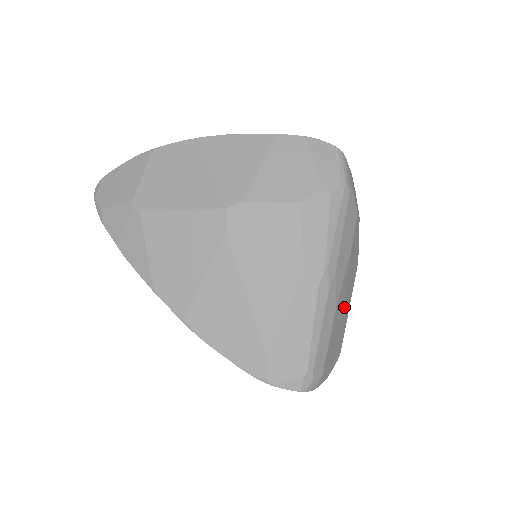
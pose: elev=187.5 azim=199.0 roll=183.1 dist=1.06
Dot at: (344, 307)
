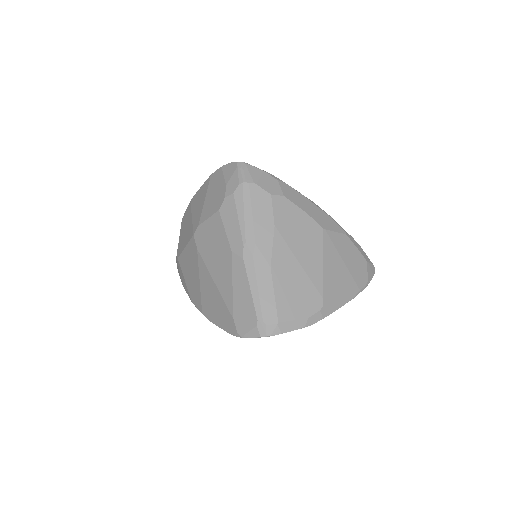
Dot at: (297, 266)
